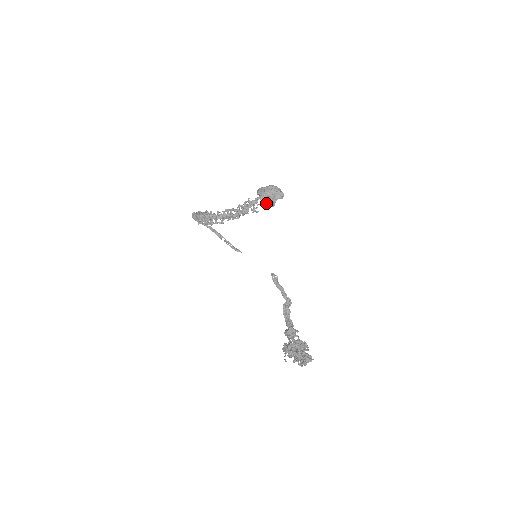
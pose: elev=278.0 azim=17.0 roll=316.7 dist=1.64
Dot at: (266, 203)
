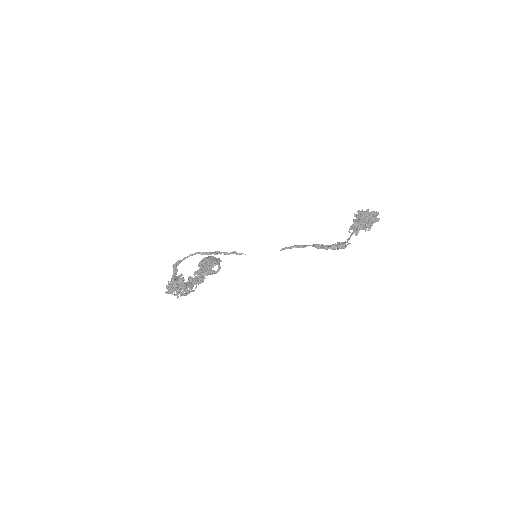
Dot at: (211, 274)
